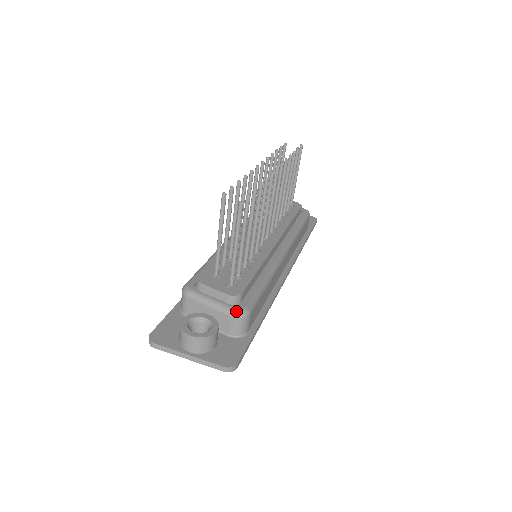
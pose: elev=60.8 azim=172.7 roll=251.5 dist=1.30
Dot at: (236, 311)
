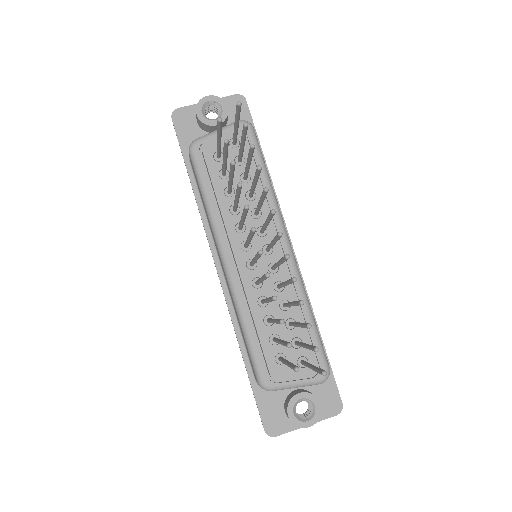
Dot at: (323, 381)
